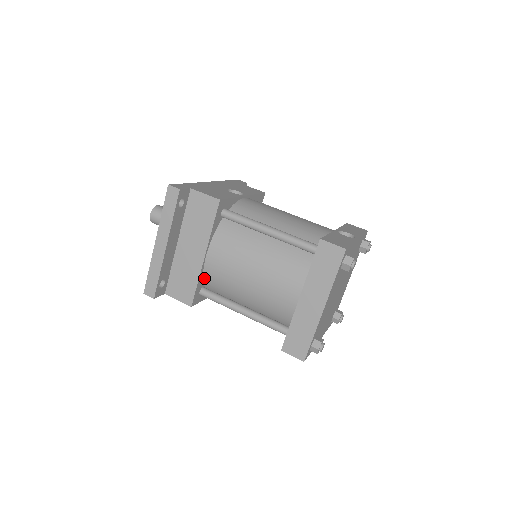
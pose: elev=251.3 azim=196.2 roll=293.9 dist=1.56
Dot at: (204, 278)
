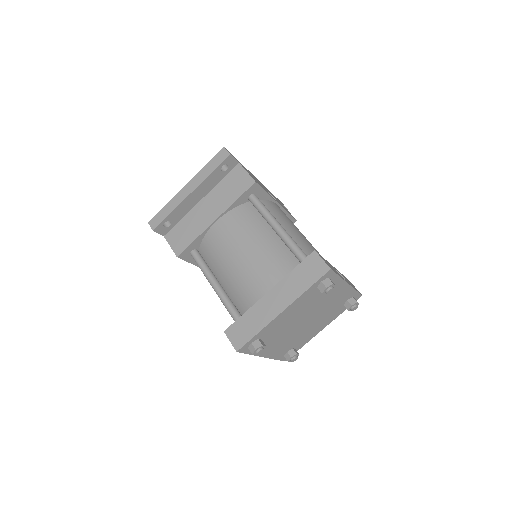
Dot at: (203, 241)
